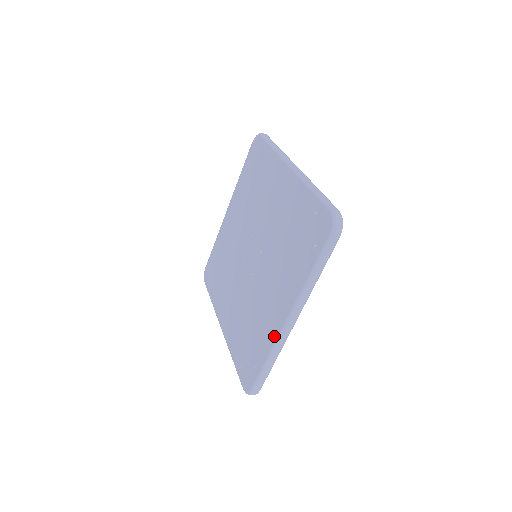
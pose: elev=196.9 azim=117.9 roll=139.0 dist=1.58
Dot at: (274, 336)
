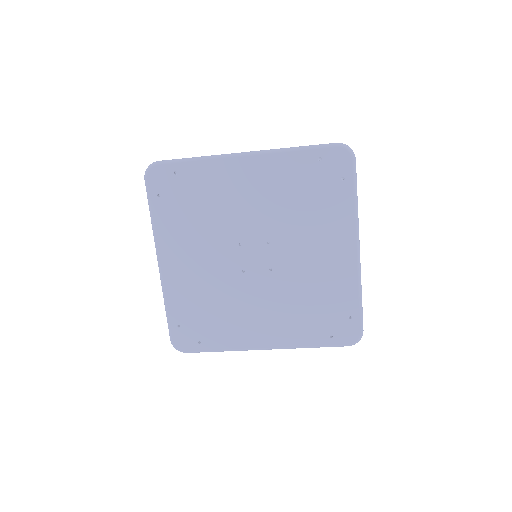
Dot at: (353, 274)
